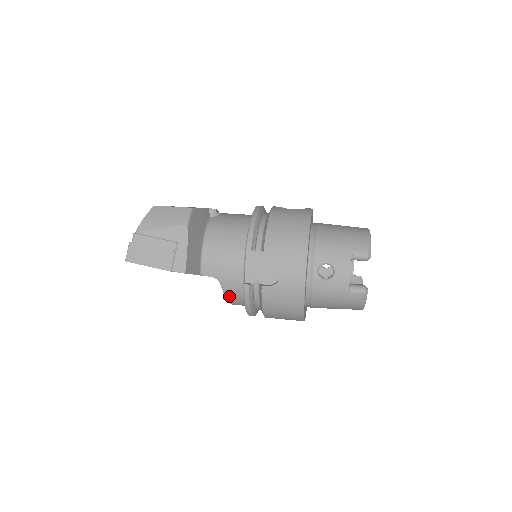
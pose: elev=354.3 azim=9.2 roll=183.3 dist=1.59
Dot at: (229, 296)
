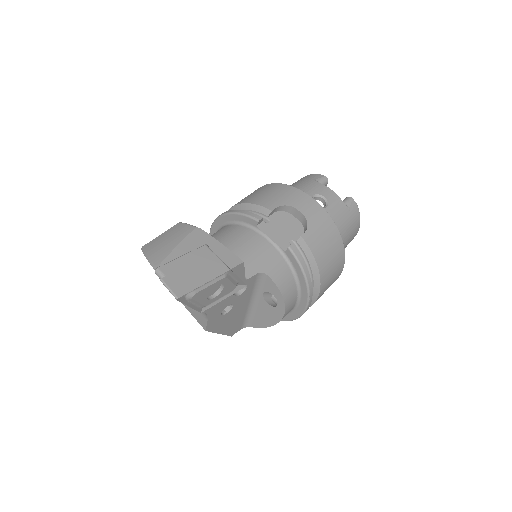
Dot at: (282, 287)
